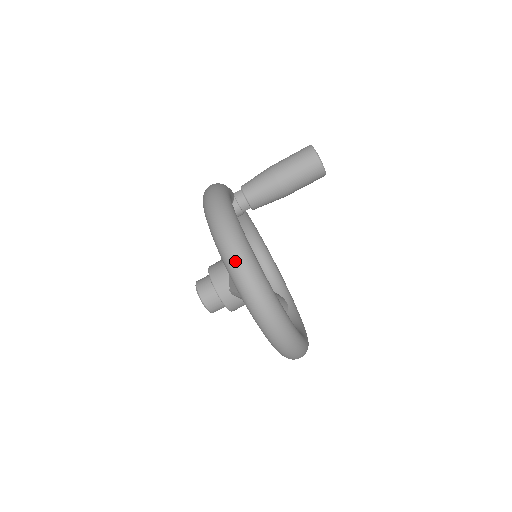
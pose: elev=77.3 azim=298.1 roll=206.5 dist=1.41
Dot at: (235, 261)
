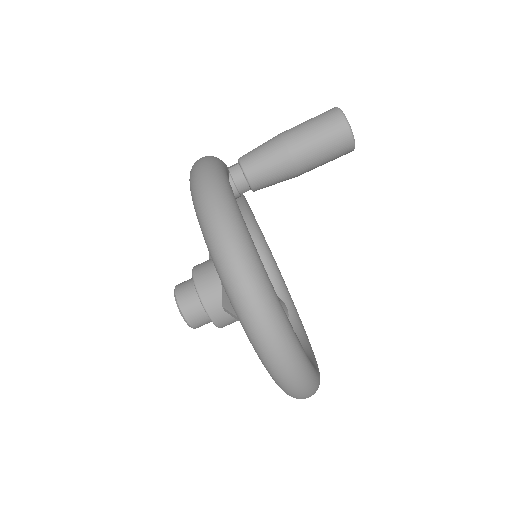
Dot at: (243, 291)
